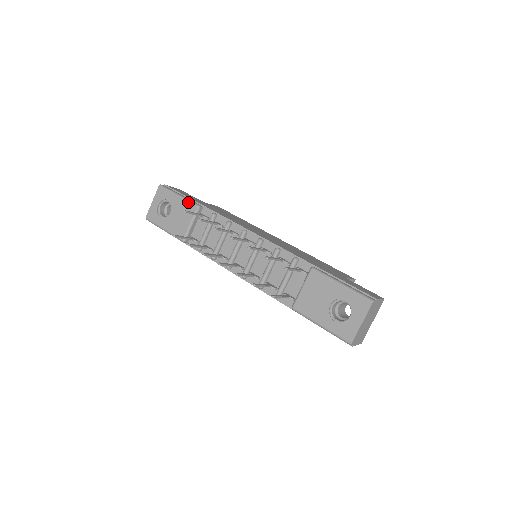
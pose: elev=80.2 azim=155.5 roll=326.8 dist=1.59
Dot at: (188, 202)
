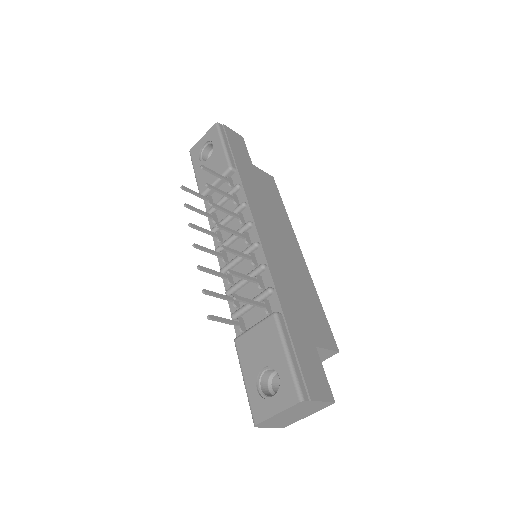
Dot at: (225, 157)
